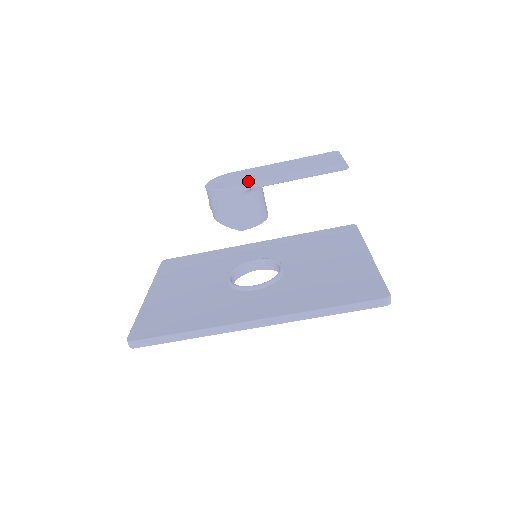
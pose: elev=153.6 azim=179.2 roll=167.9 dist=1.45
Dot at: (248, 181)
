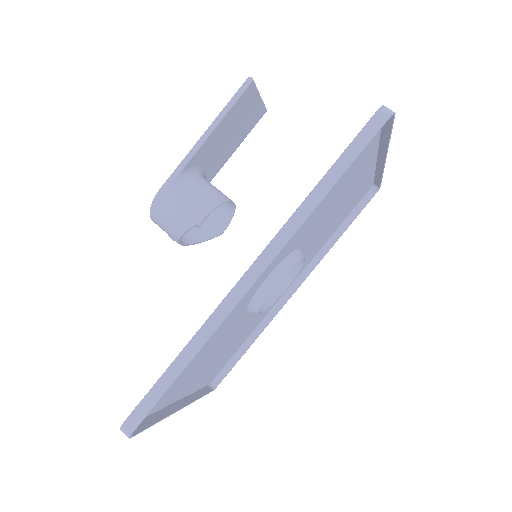
Dot at: occluded
